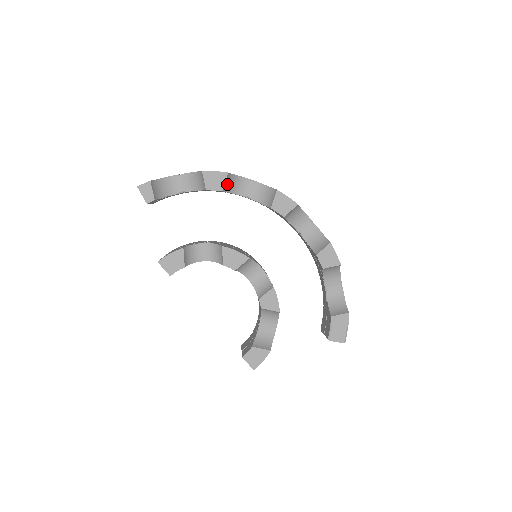
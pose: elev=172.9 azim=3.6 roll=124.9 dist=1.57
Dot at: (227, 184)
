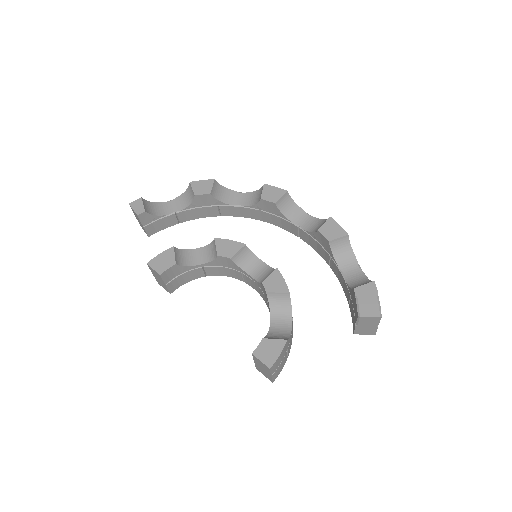
Dot at: (216, 191)
